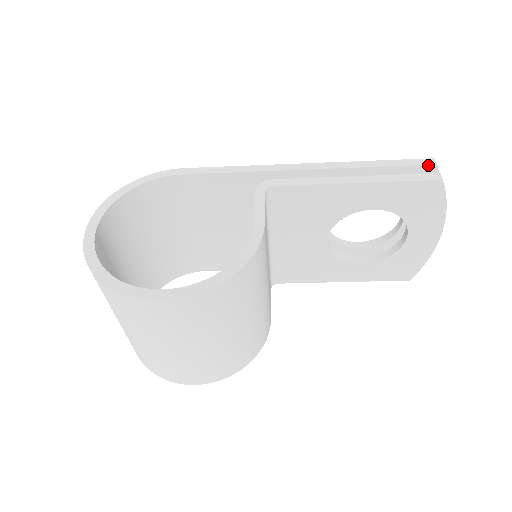
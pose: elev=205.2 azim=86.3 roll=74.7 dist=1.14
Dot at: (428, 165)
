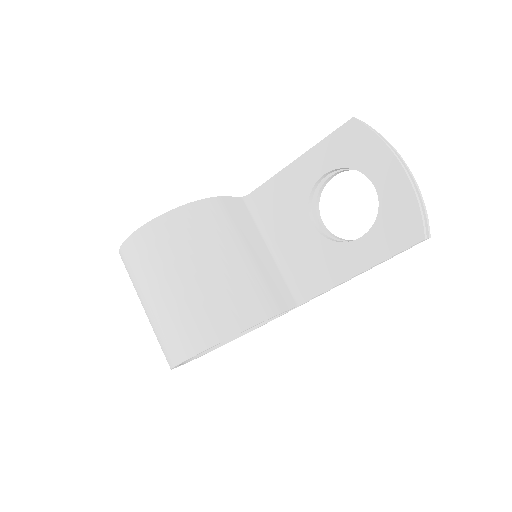
Dot at: occluded
